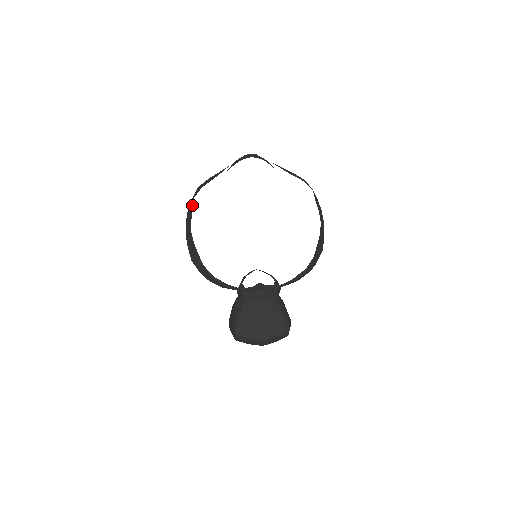
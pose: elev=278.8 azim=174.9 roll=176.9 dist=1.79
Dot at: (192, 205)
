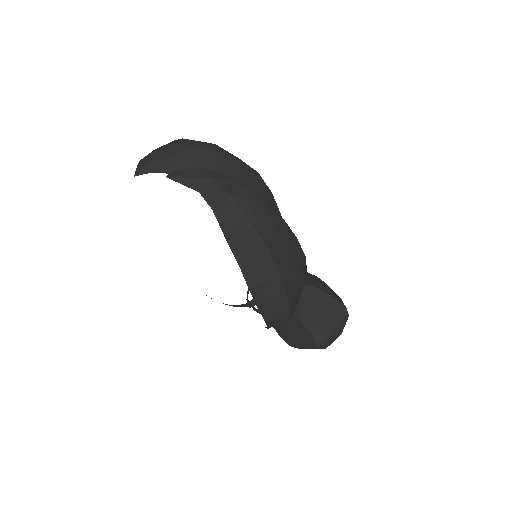
Dot at: occluded
